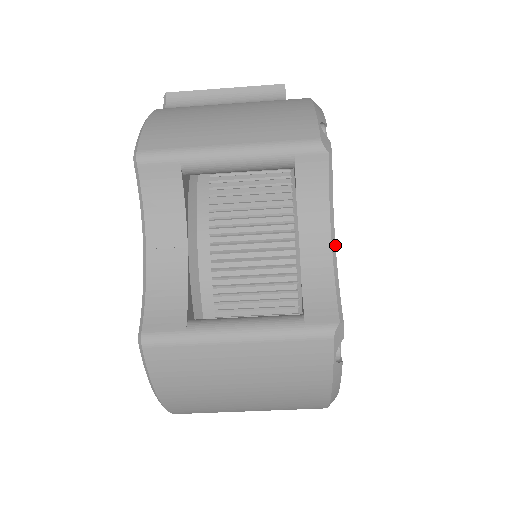
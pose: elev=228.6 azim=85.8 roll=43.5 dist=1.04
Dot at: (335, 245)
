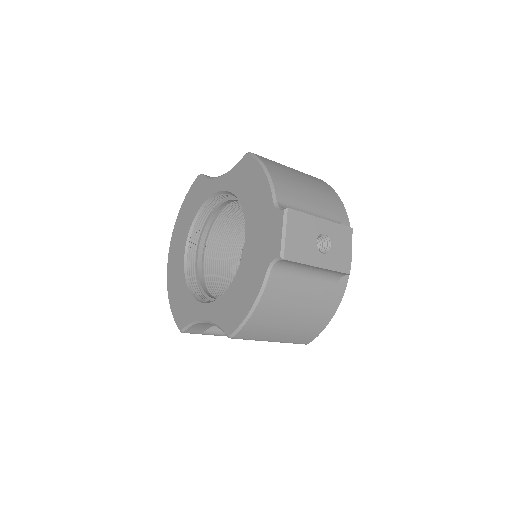
Dot at: occluded
